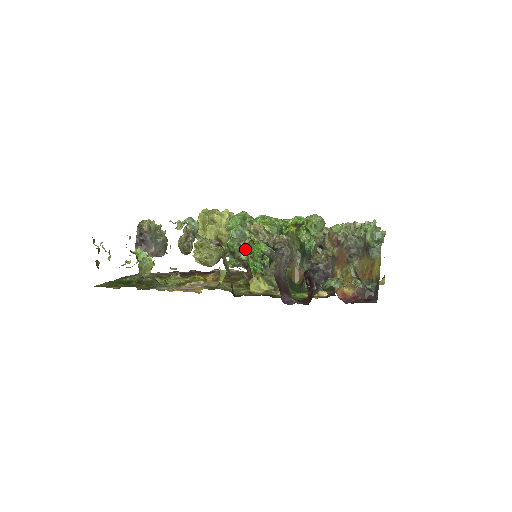
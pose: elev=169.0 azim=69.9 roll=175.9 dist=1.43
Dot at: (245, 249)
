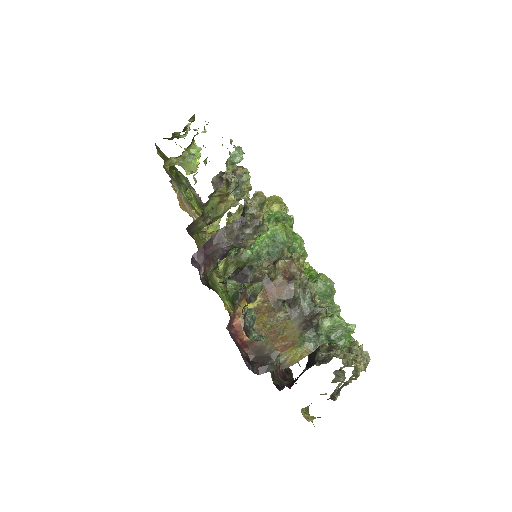
Dot at: occluded
